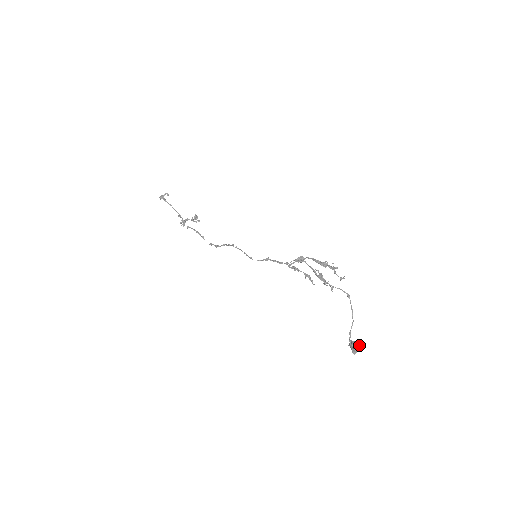
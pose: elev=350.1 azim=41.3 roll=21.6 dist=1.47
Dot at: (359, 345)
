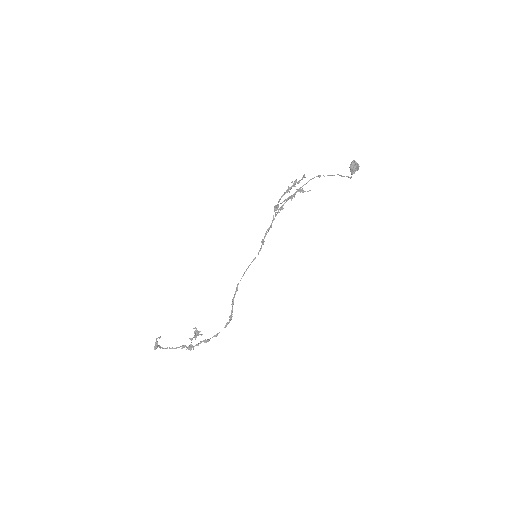
Dot at: (353, 161)
